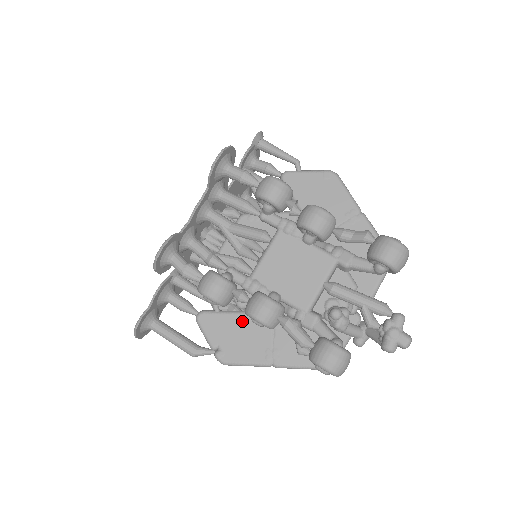
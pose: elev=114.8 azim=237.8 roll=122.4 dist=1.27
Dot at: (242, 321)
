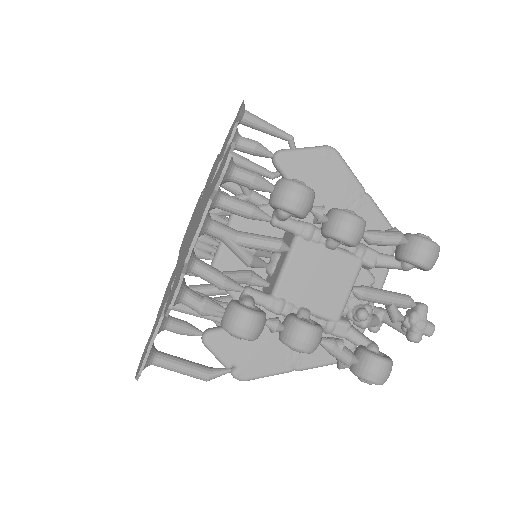
Dot at: occluded
